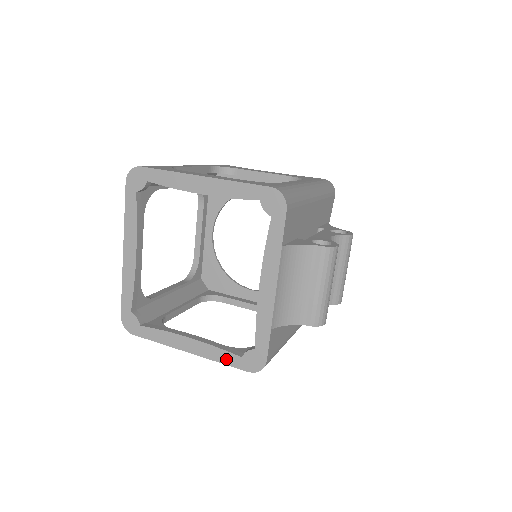
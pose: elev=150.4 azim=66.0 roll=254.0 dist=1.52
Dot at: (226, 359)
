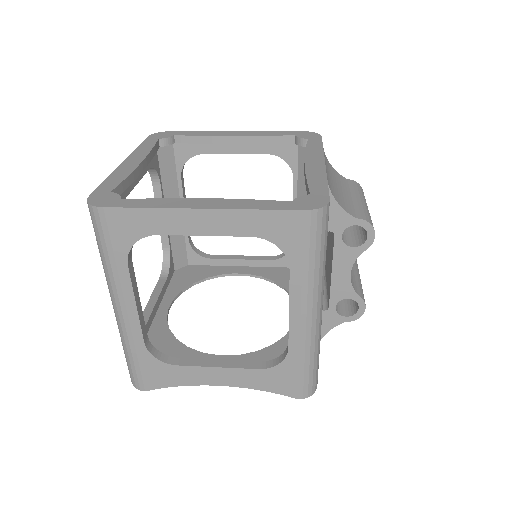
Dot at: (267, 205)
